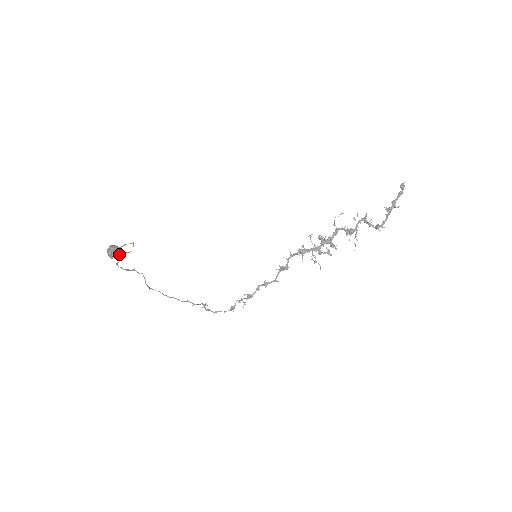
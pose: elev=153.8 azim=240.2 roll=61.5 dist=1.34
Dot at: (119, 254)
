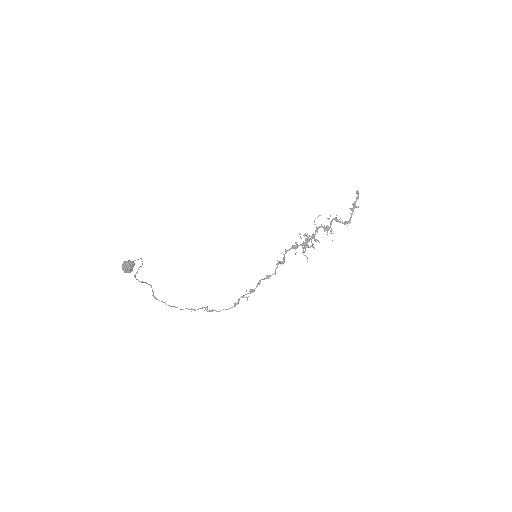
Dot at: occluded
